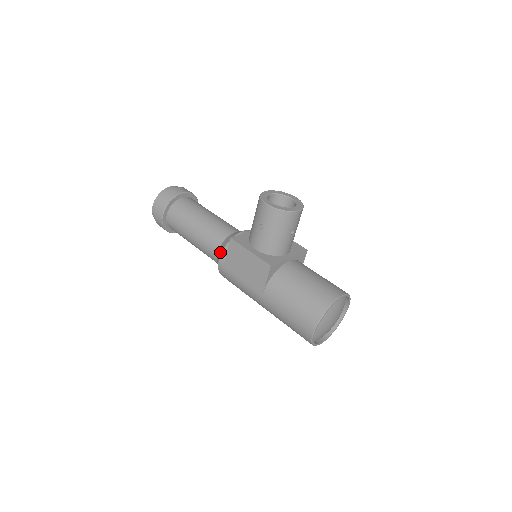
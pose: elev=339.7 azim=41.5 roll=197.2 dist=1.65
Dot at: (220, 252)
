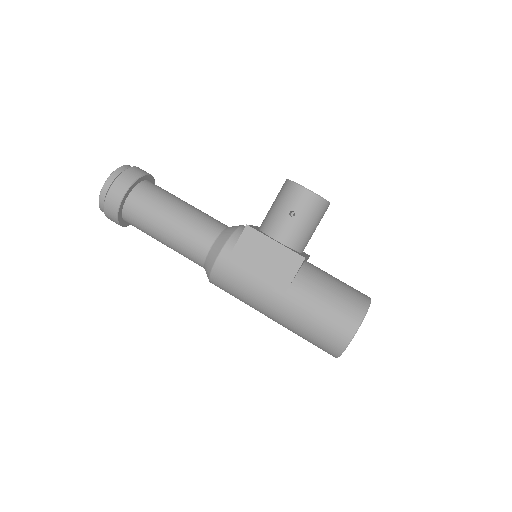
Dot at: (221, 244)
